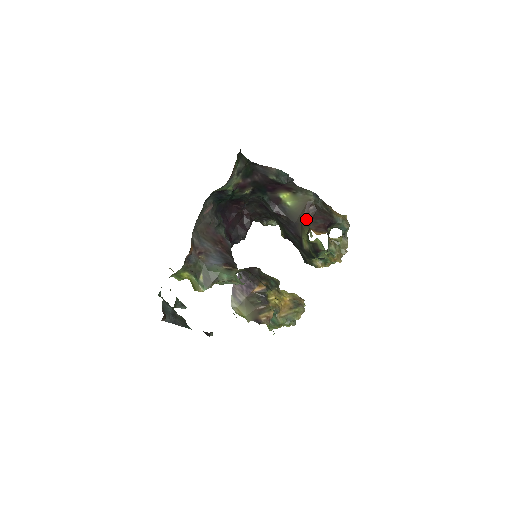
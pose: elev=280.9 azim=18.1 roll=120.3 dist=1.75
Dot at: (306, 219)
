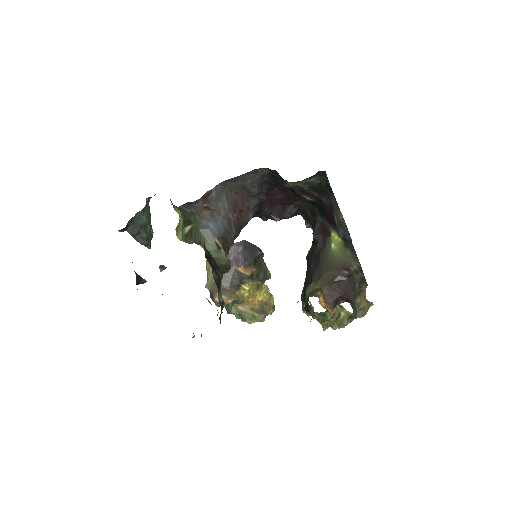
Dot at: (331, 275)
